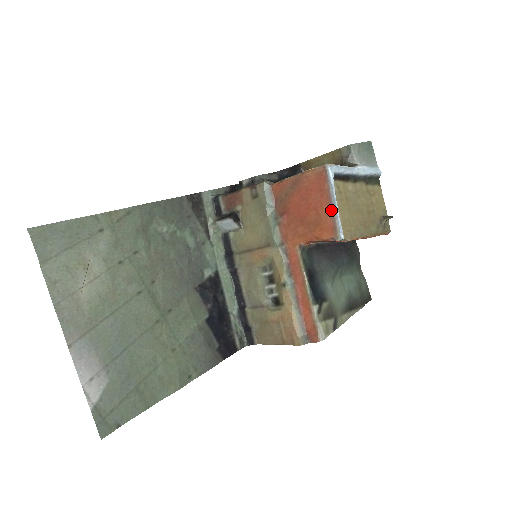
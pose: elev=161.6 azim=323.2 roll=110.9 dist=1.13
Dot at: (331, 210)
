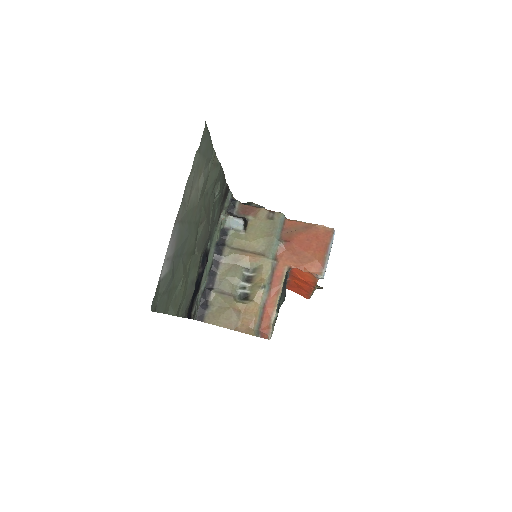
Dot at: (325, 257)
